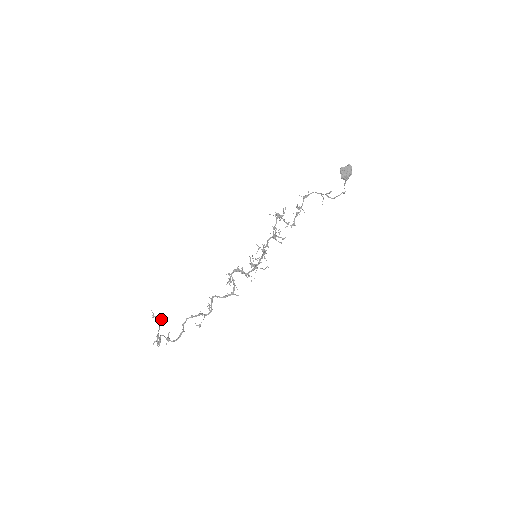
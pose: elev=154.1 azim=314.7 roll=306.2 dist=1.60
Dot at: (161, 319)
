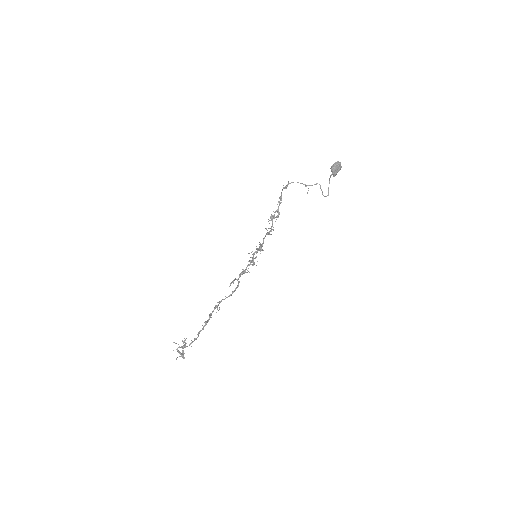
Dot at: occluded
